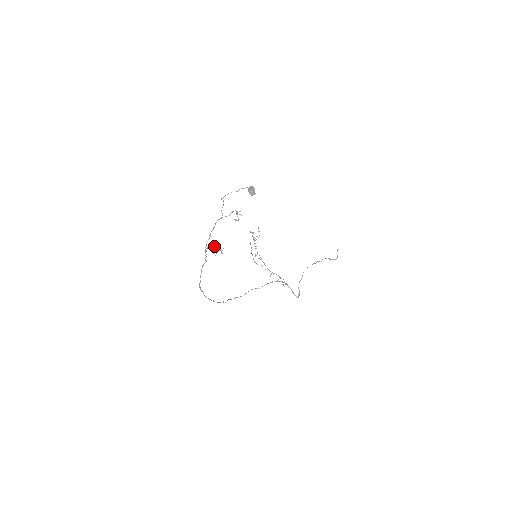
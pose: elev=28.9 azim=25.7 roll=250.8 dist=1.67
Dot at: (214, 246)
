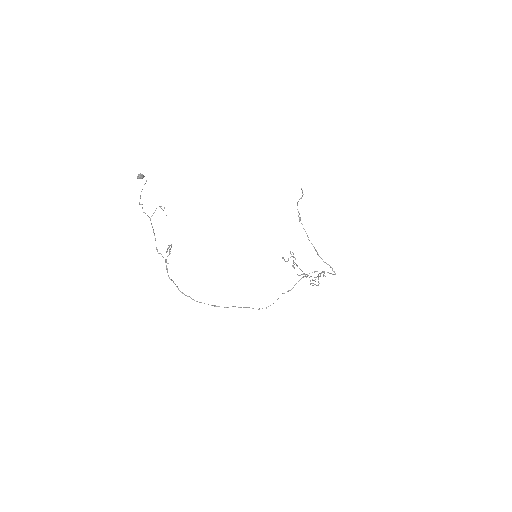
Dot at: (169, 249)
